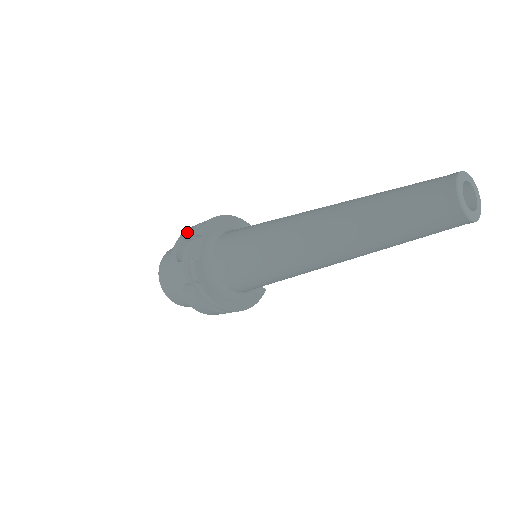
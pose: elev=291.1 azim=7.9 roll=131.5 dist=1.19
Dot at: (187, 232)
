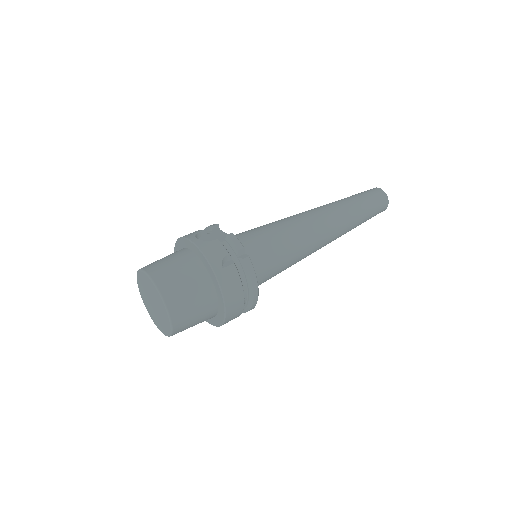
Dot at: occluded
